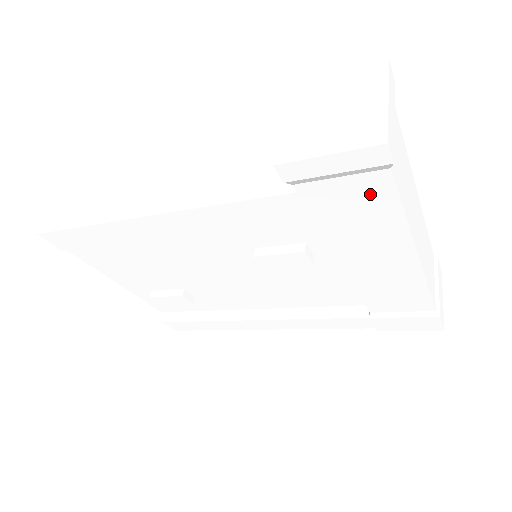
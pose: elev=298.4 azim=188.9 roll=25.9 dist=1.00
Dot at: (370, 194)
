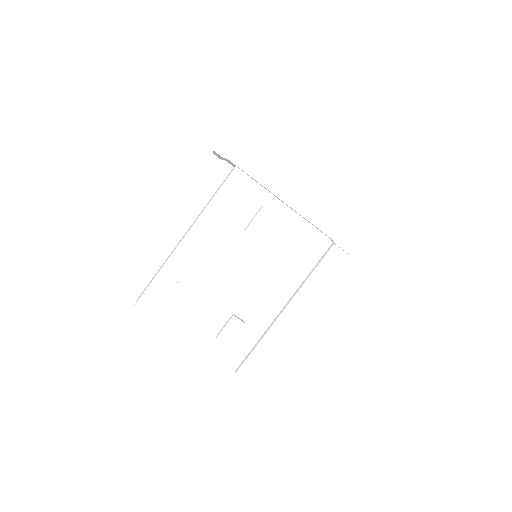
Dot at: (256, 144)
